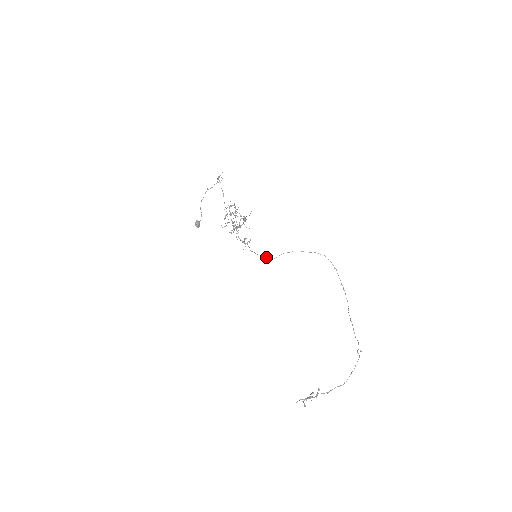
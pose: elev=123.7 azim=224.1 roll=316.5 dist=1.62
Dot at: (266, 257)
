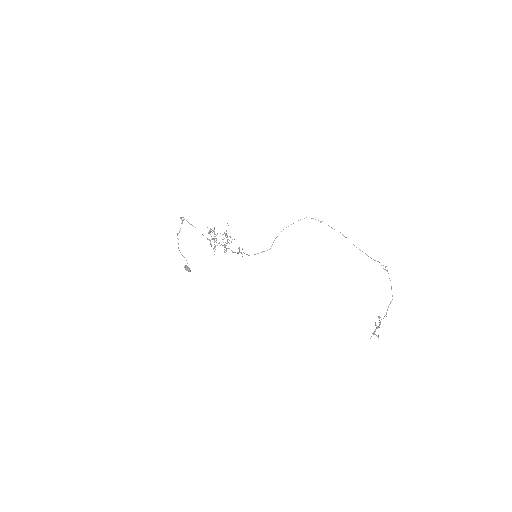
Dot at: (264, 251)
